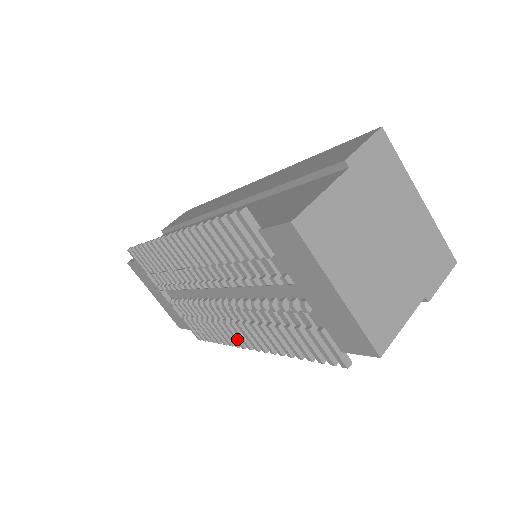
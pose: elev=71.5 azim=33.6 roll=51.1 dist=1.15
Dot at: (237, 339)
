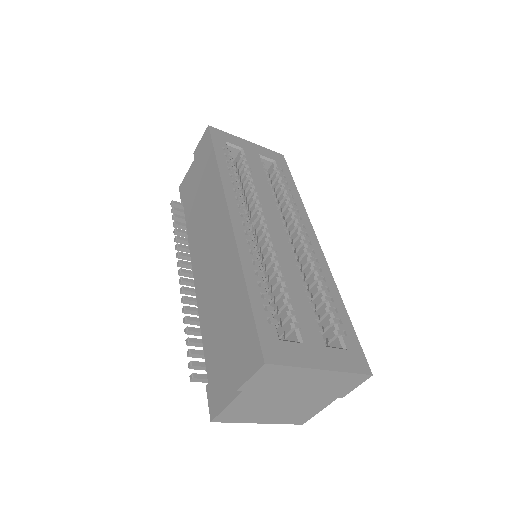
Dot at: occluded
